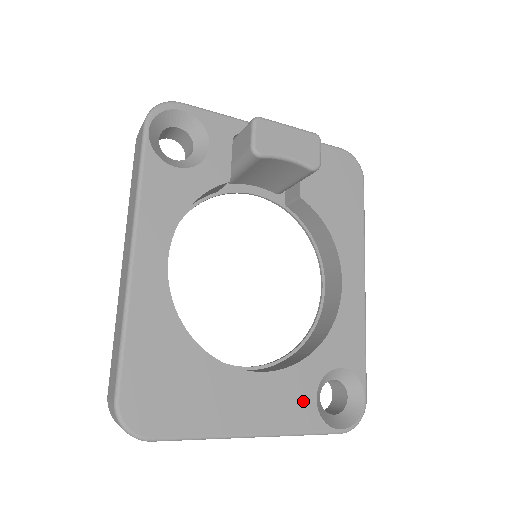
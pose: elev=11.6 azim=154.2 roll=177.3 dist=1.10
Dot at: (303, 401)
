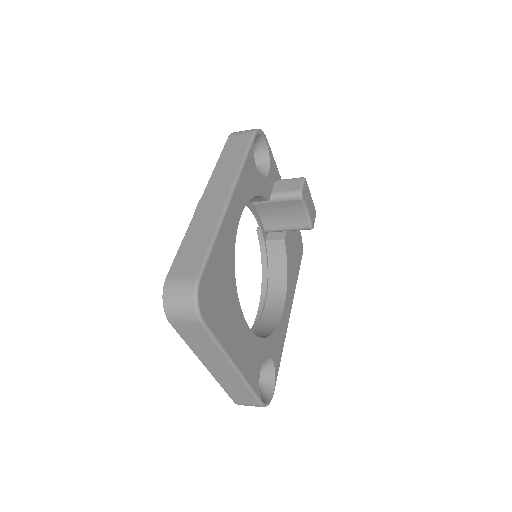
Dot at: (256, 365)
